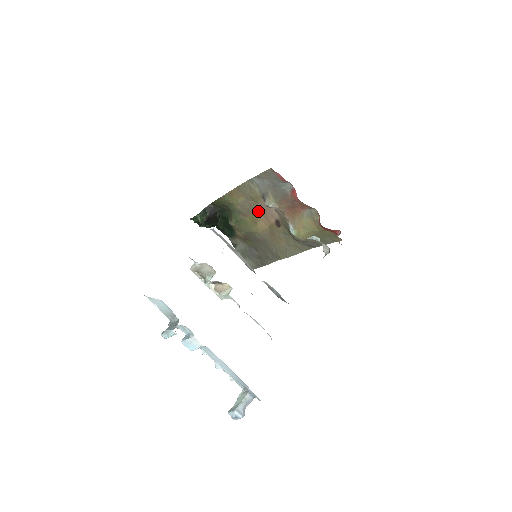
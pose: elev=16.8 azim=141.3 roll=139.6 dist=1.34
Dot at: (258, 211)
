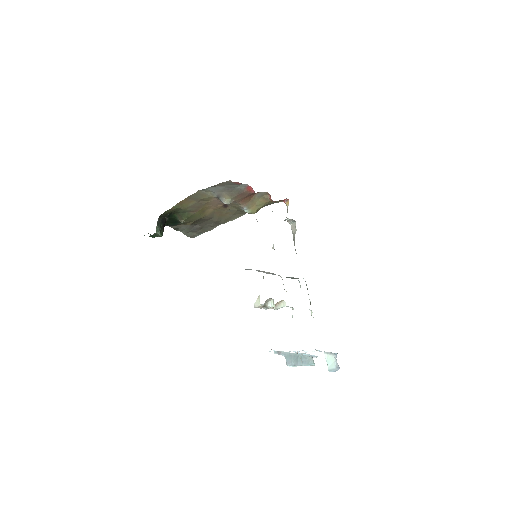
Dot at: (207, 205)
